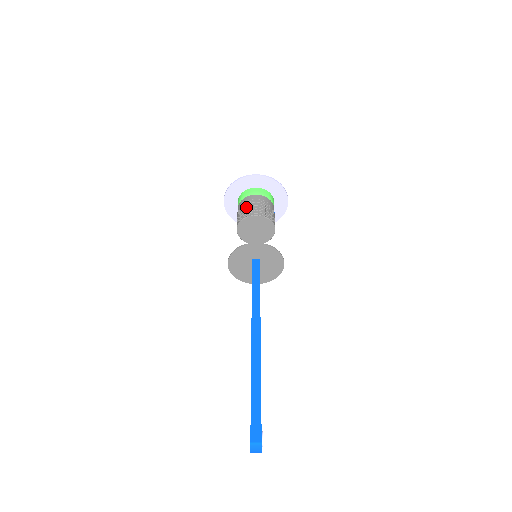
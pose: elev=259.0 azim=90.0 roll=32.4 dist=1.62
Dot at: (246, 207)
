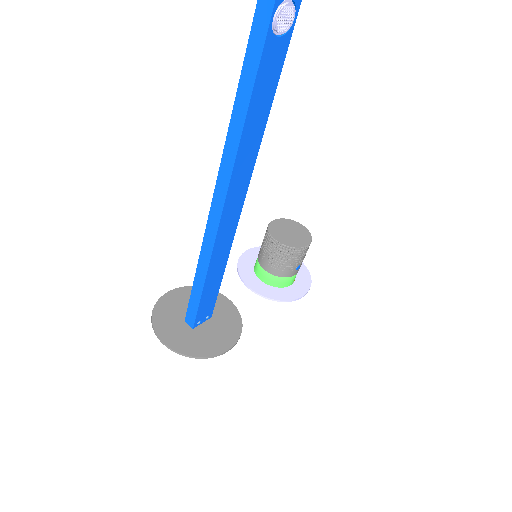
Dot at: occluded
